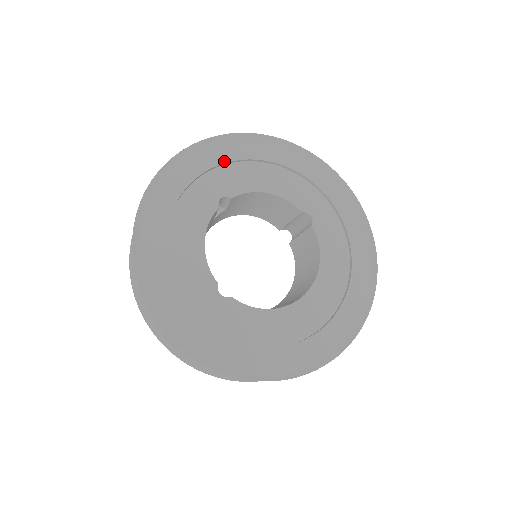
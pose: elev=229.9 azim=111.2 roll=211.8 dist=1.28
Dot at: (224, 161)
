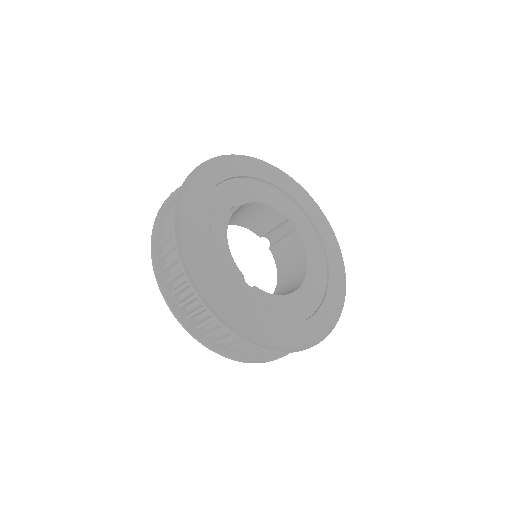
Dot at: (228, 177)
